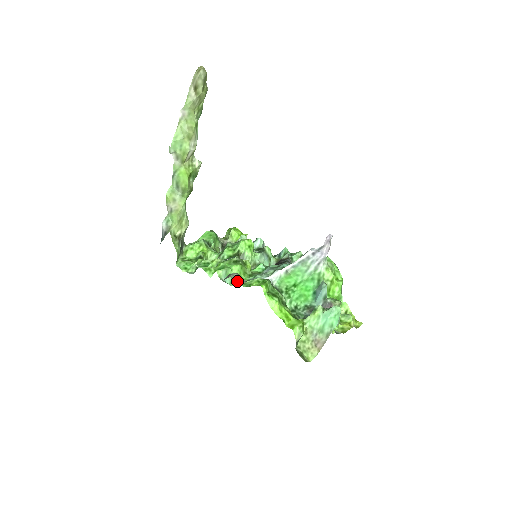
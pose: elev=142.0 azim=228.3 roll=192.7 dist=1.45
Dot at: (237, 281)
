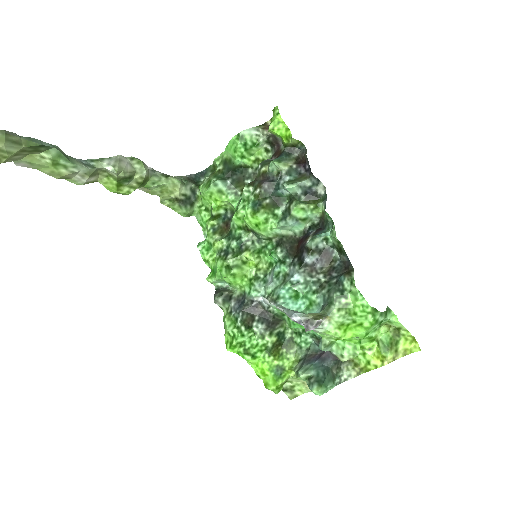
Dot at: (223, 305)
